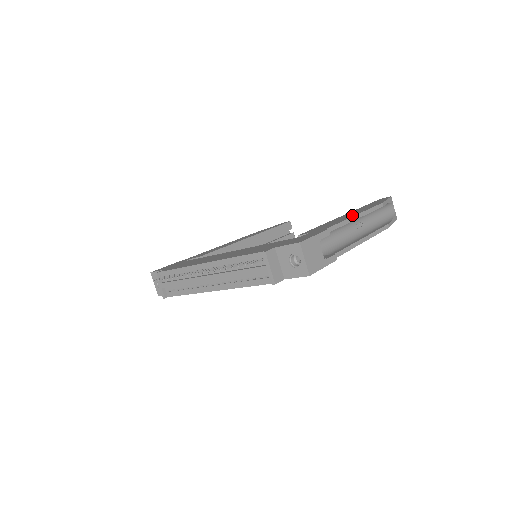
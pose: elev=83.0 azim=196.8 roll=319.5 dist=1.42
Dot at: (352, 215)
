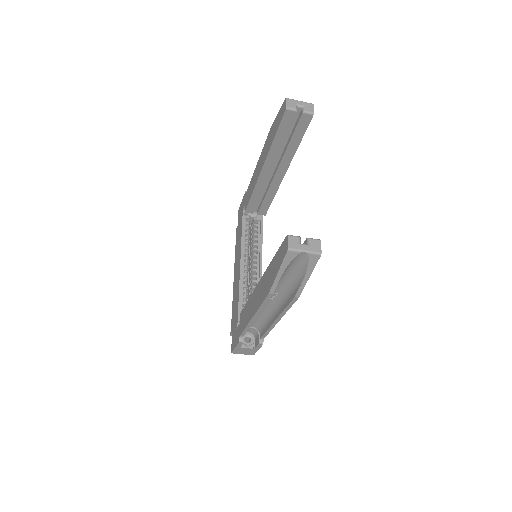
Dot at: (252, 312)
